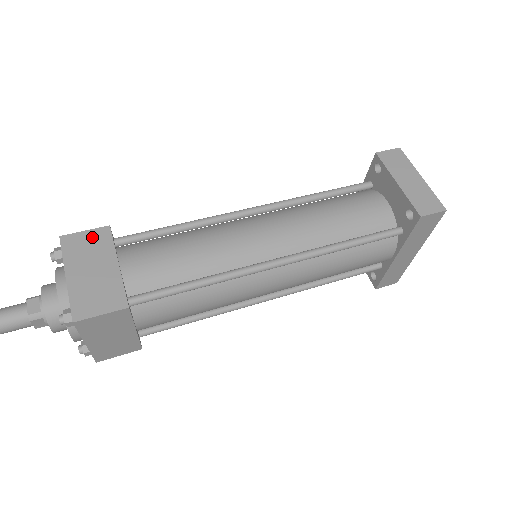
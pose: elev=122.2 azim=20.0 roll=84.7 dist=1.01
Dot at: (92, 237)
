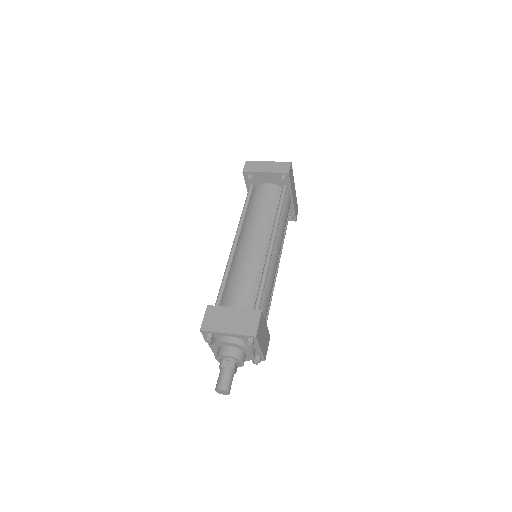
Dot at: (210, 315)
